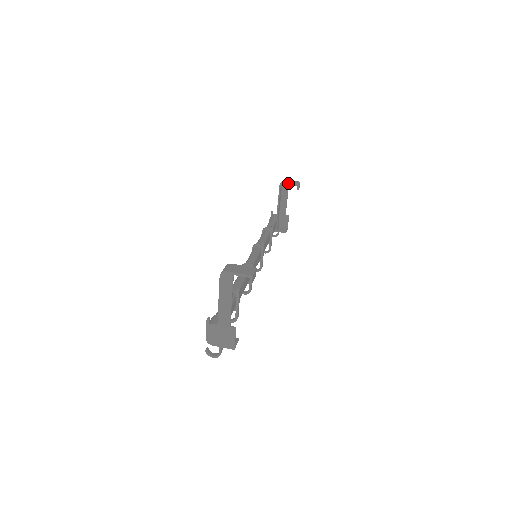
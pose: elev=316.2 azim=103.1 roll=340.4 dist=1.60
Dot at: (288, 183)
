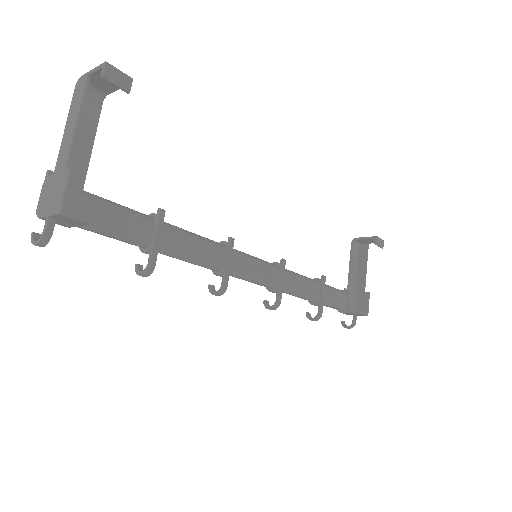
Dot at: (362, 237)
